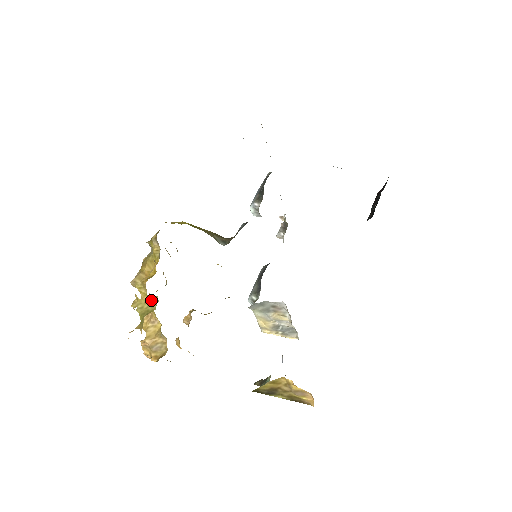
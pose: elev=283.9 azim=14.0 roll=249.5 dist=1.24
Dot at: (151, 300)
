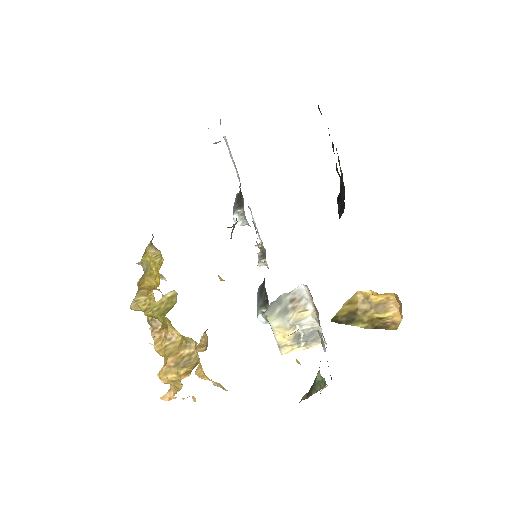
Dot at: (167, 298)
